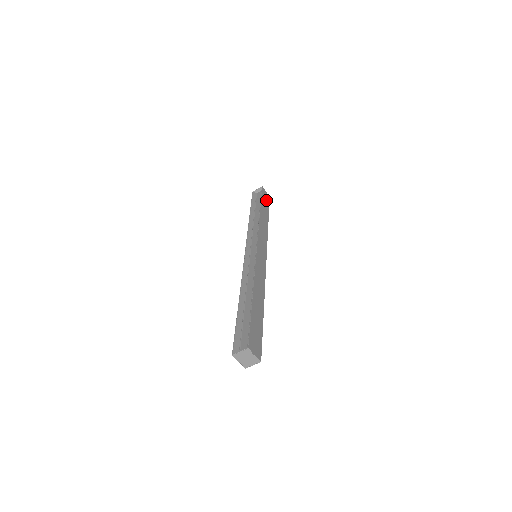
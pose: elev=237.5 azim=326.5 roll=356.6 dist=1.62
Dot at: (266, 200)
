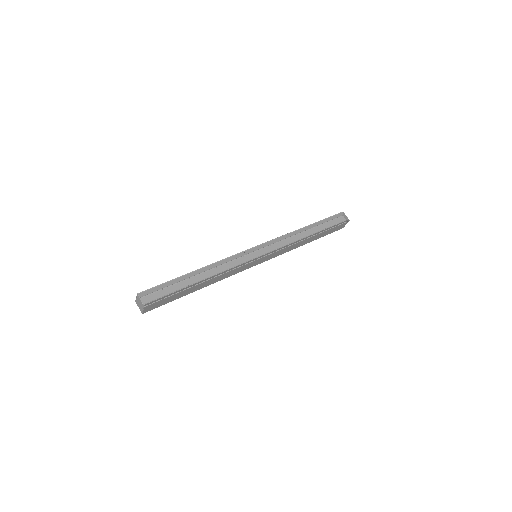
Dot at: (334, 230)
